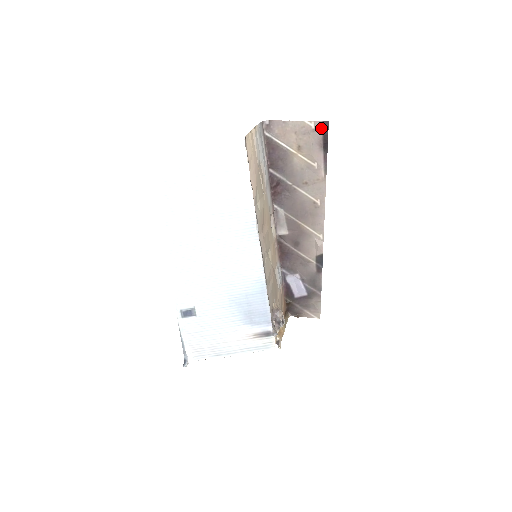
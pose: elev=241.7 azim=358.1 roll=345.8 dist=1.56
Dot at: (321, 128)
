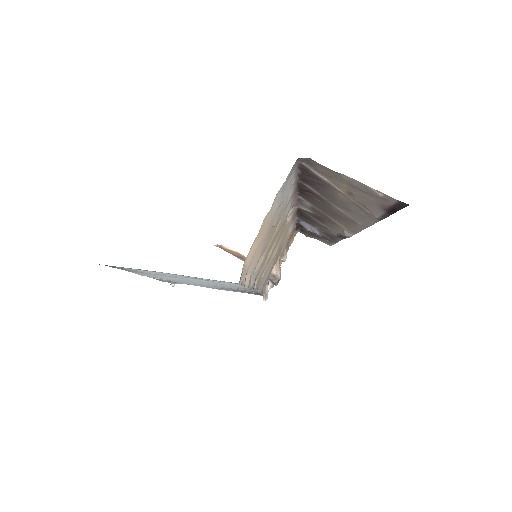
Dot at: (393, 202)
